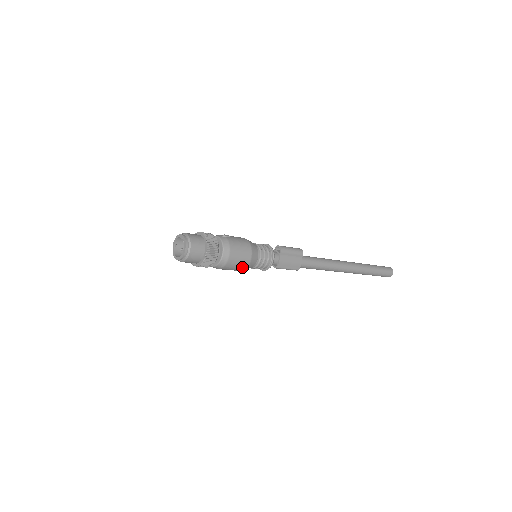
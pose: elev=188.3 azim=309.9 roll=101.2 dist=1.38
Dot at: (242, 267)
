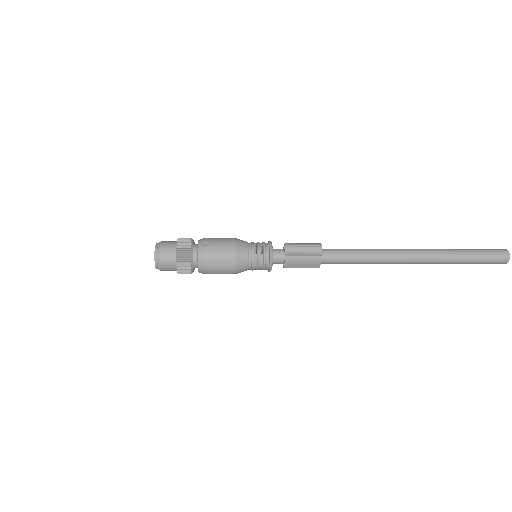
Dot at: (229, 273)
